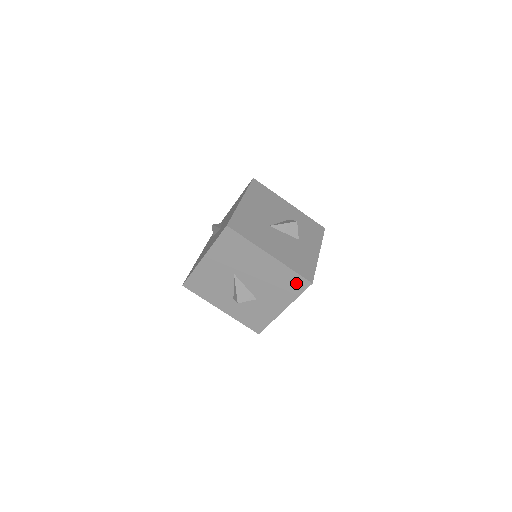
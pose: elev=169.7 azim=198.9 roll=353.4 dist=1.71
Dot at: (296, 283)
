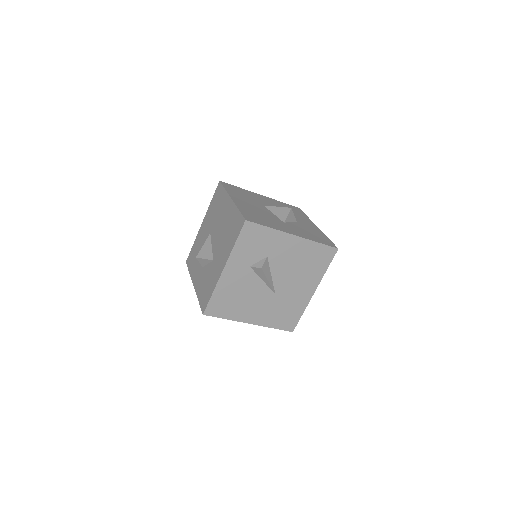
Dot at: (237, 225)
